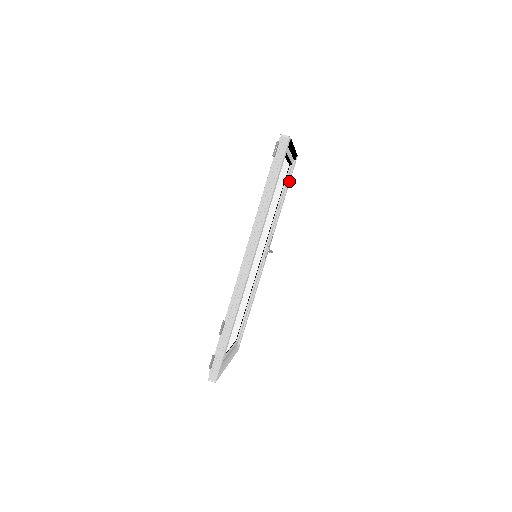
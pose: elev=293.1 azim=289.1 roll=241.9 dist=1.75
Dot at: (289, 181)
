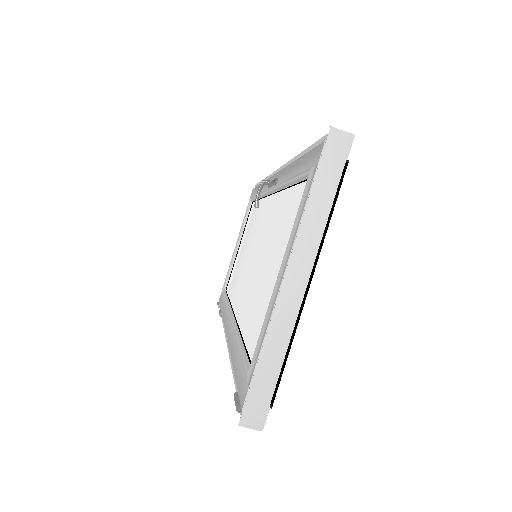
Dot at: occluded
